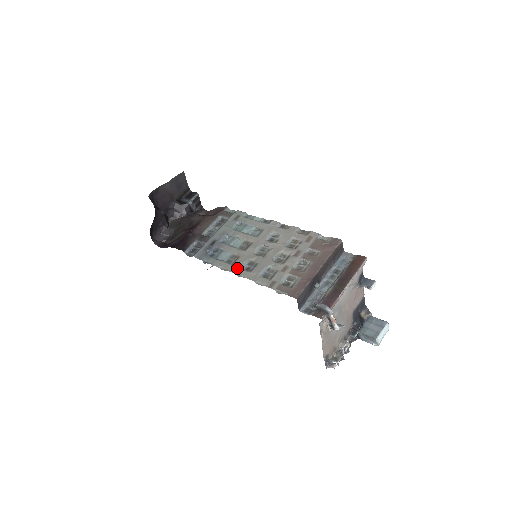
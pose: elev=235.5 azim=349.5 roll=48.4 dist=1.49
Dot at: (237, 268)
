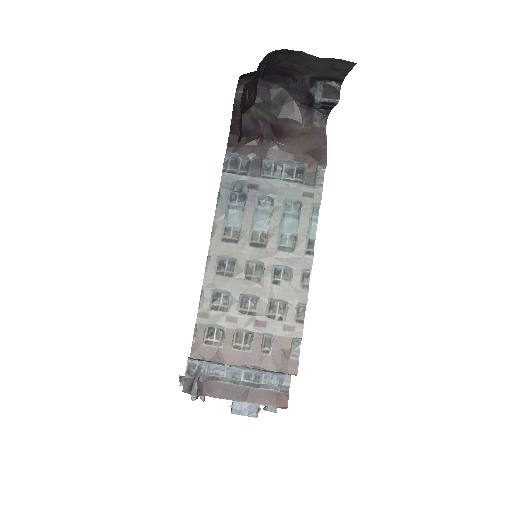
Dot at: (217, 251)
